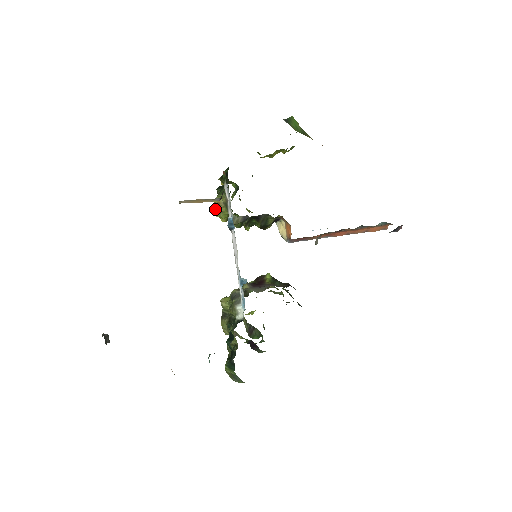
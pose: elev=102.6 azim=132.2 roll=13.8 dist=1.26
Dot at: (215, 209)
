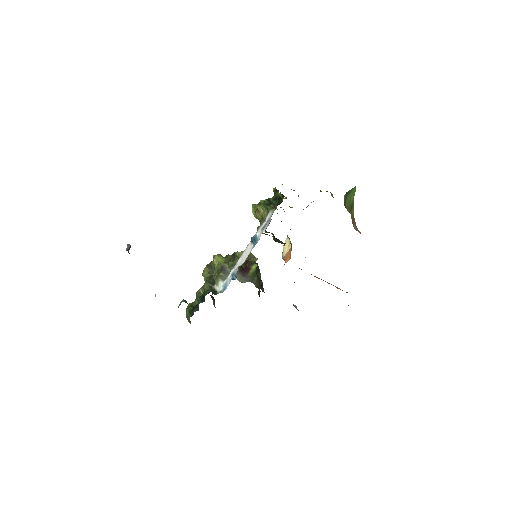
Dot at: (255, 208)
